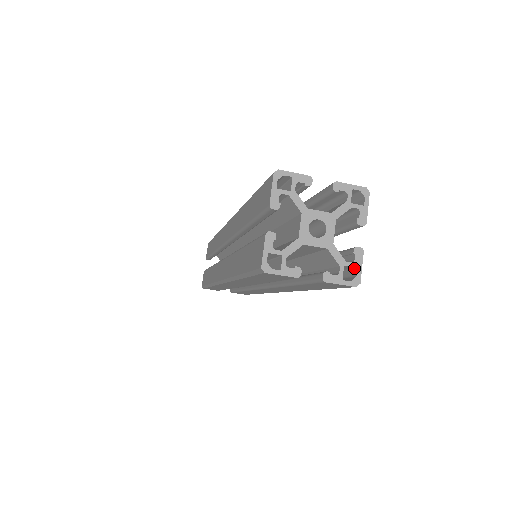
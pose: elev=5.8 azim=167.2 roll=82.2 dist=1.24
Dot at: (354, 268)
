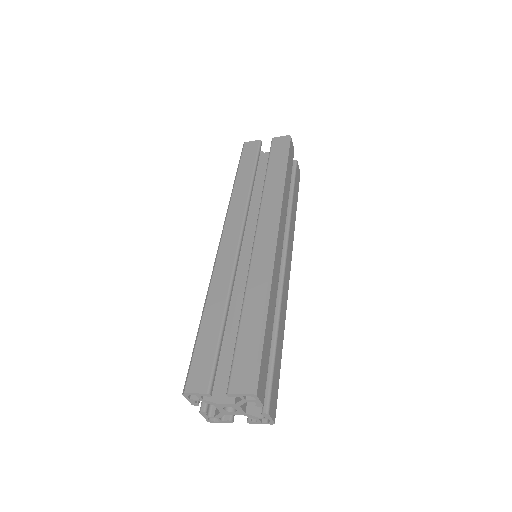
Dot at: occluded
